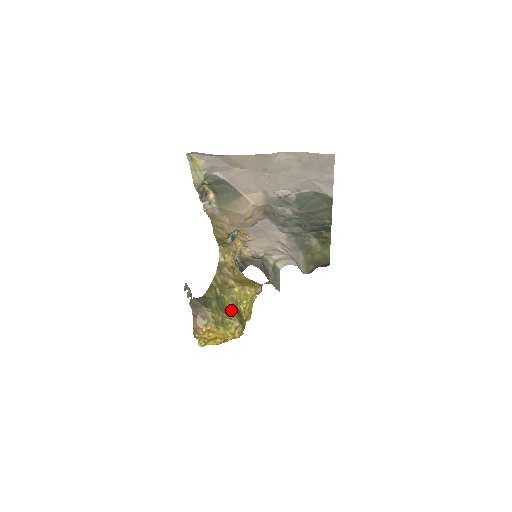
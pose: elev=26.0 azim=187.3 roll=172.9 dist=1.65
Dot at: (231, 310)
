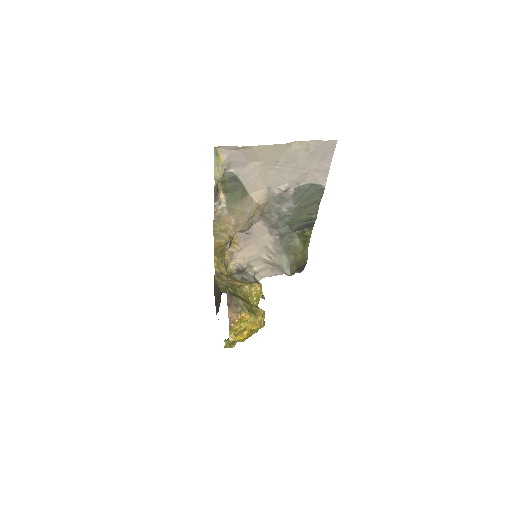
Dot at: (250, 303)
